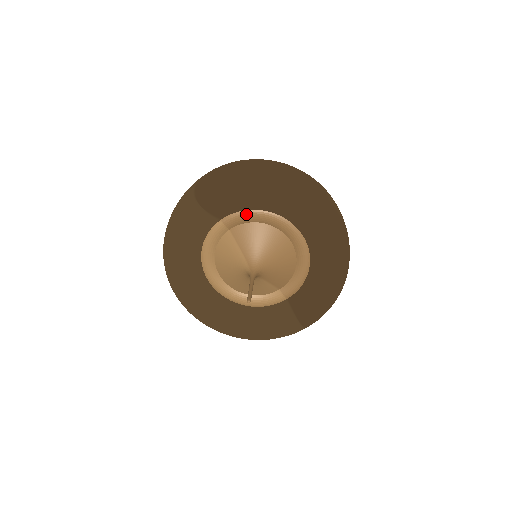
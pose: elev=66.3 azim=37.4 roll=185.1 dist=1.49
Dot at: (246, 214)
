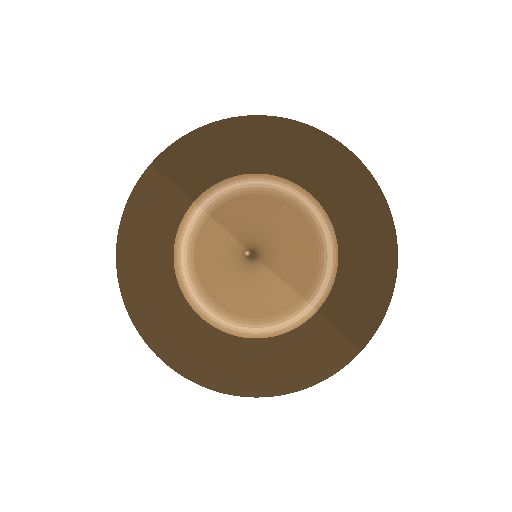
Dot at: (228, 184)
